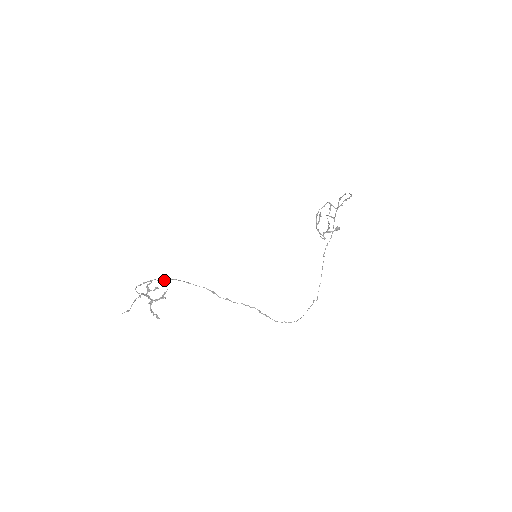
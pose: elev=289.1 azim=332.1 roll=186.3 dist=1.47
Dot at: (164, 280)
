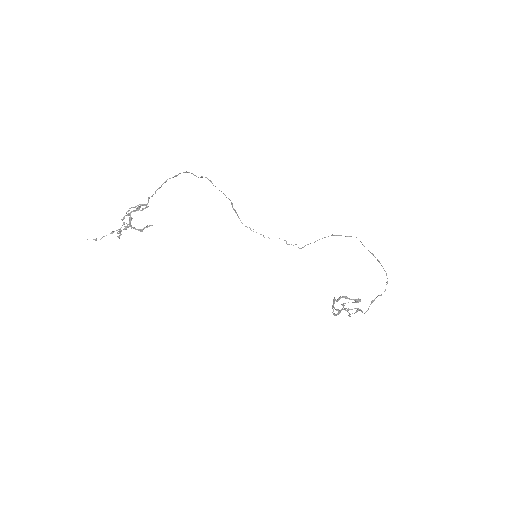
Dot at: (165, 181)
